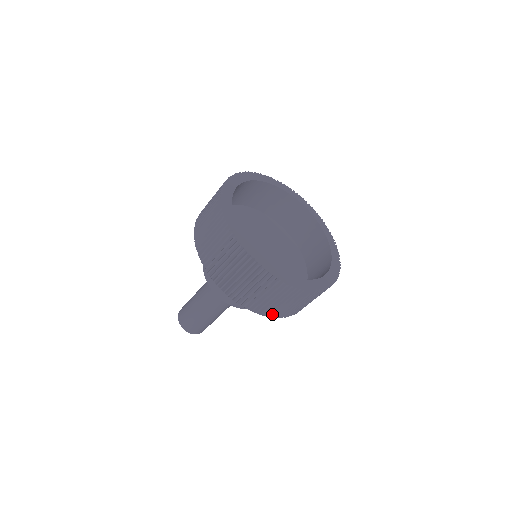
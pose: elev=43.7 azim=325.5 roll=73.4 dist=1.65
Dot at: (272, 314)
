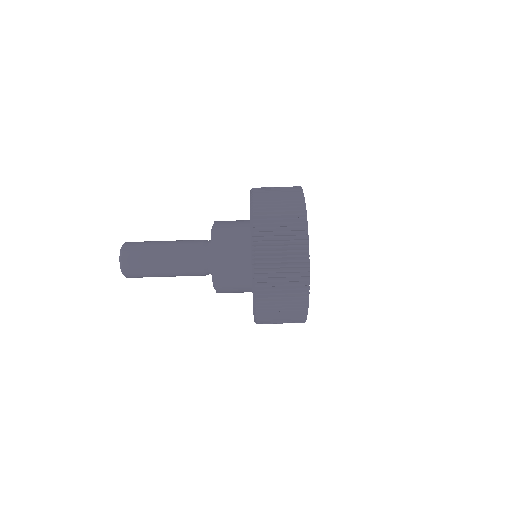
Dot at: (258, 223)
